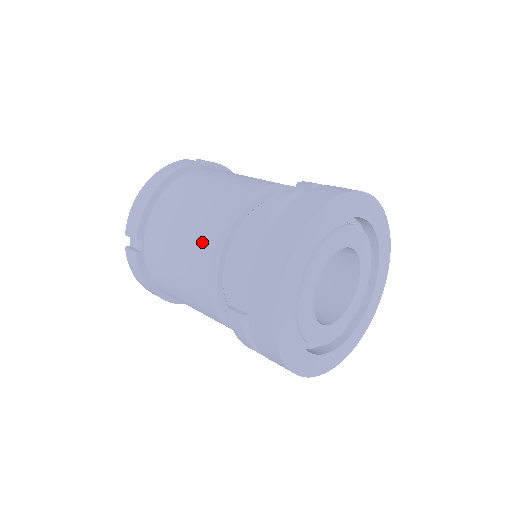
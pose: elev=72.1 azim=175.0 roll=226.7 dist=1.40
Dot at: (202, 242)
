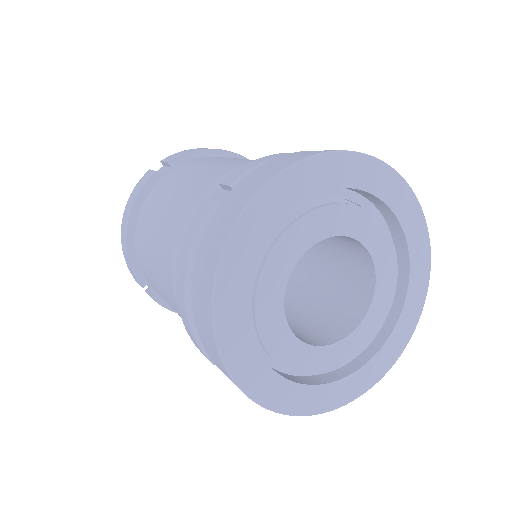
Dot at: (232, 164)
